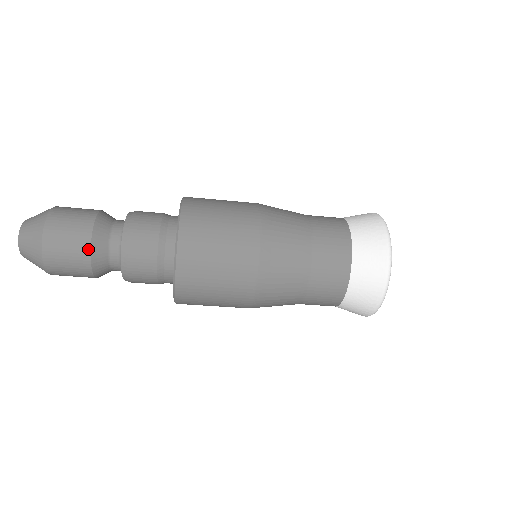
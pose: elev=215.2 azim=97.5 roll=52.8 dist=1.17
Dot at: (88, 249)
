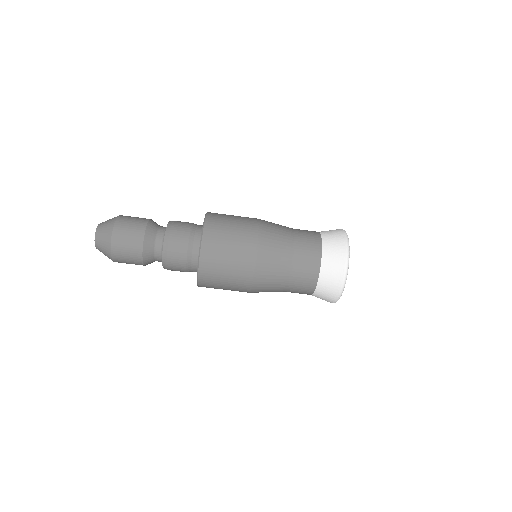
Dot at: (141, 253)
